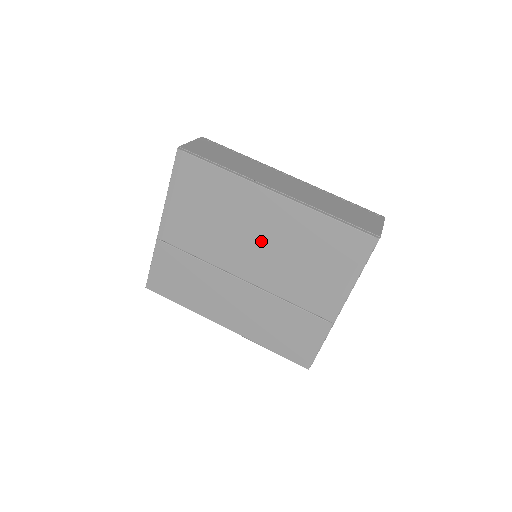
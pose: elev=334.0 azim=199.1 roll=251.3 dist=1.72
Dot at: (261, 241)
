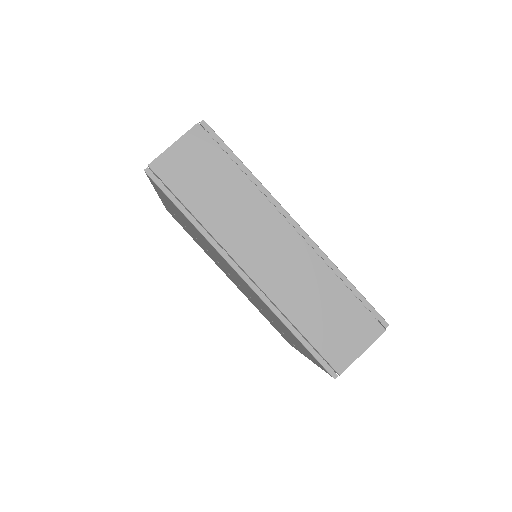
Dot at: occluded
